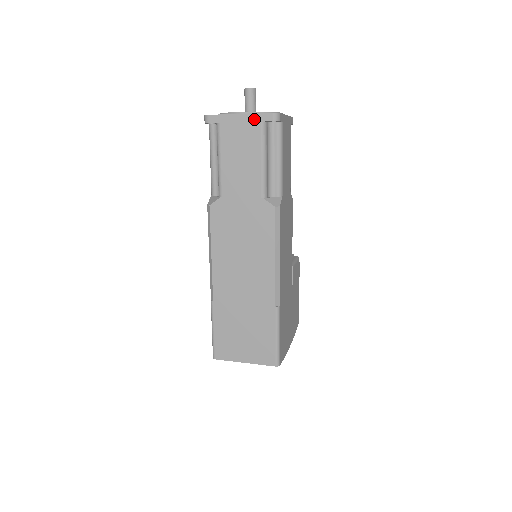
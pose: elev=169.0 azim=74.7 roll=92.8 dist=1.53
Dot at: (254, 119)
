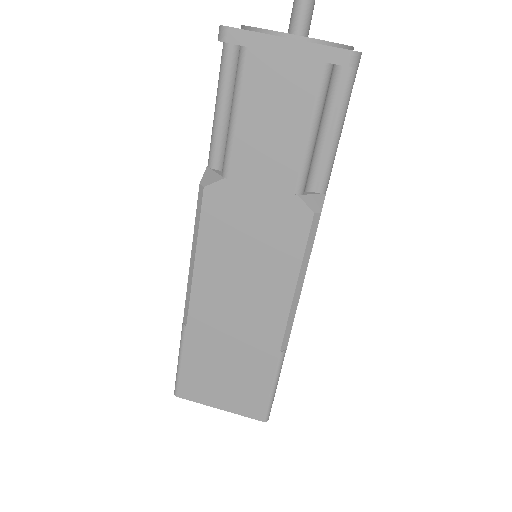
Dot at: (313, 54)
